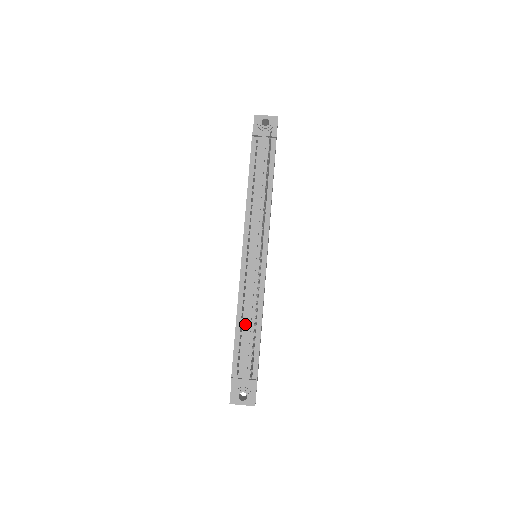
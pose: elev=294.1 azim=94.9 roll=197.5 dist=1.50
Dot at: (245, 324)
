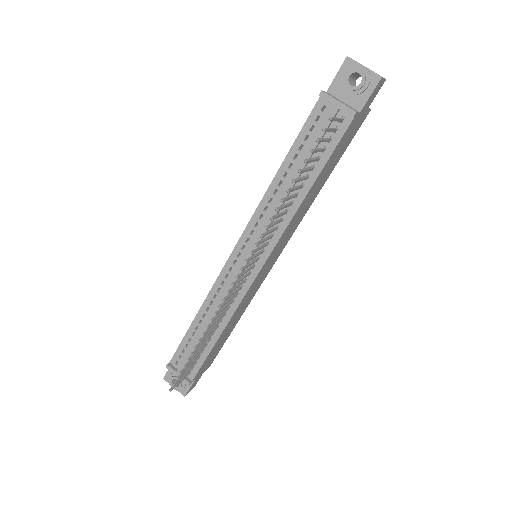
Dot at: (203, 325)
